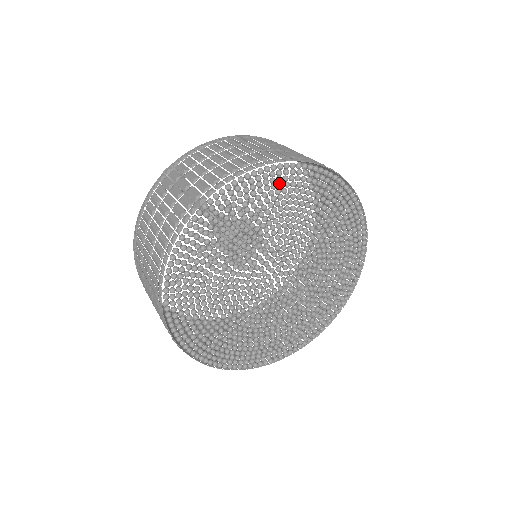
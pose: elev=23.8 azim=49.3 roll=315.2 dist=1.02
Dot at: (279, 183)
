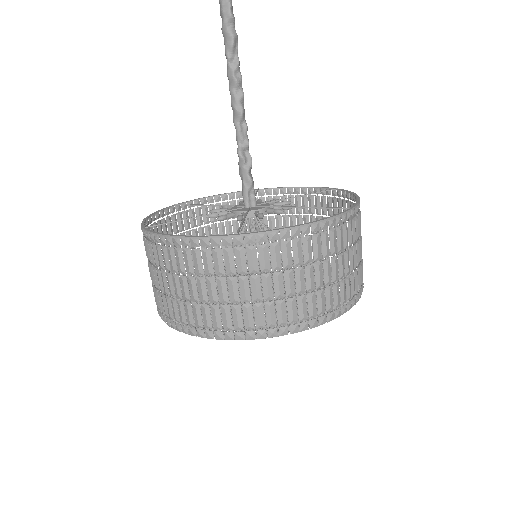
Dot at: (252, 330)
